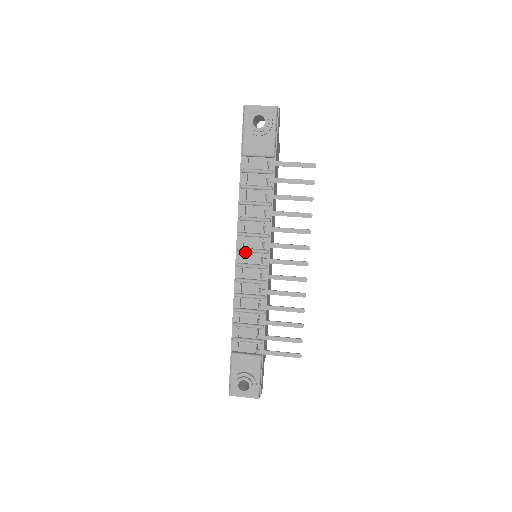
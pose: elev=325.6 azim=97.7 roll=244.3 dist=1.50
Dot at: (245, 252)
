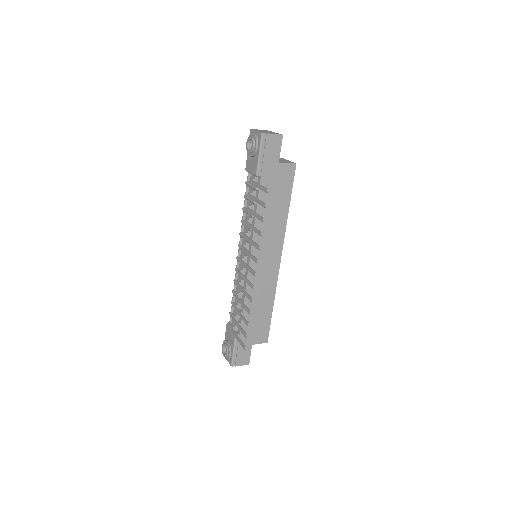
Dot at: occluded
